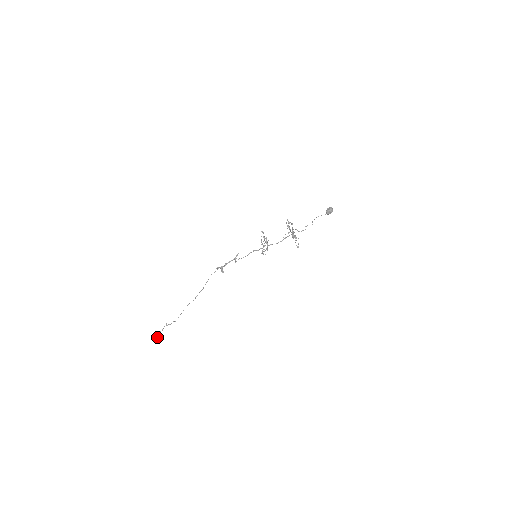
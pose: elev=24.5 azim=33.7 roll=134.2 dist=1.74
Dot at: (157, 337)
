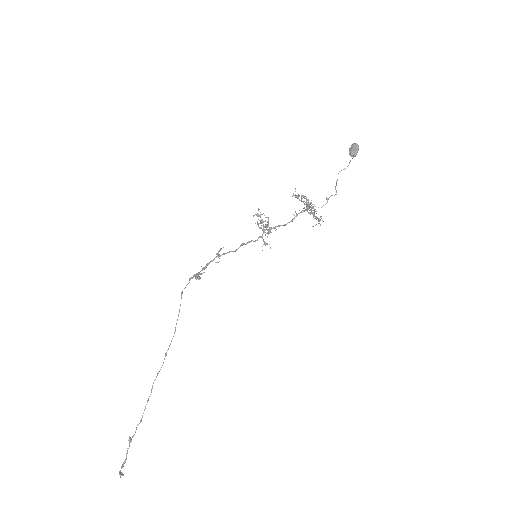
Dot at: occluded
